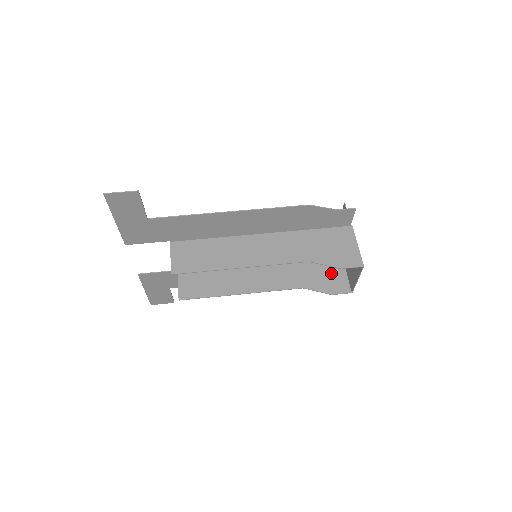
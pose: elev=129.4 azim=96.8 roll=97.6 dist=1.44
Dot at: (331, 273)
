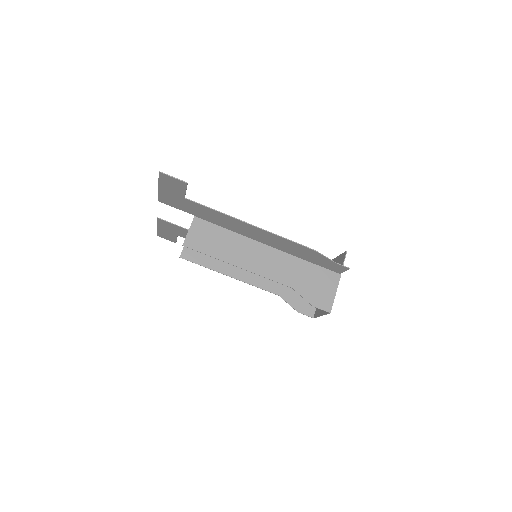
Dot at: occluded
